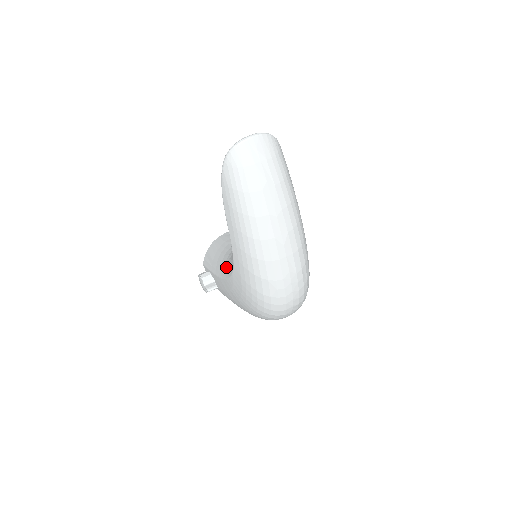
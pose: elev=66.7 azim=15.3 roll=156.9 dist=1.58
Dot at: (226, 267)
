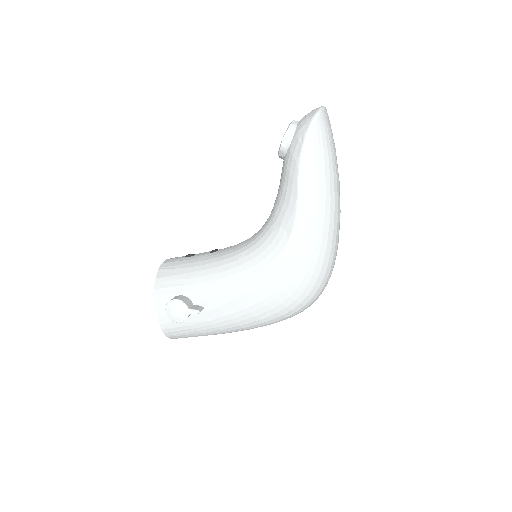
Dot at: (246, 263)
